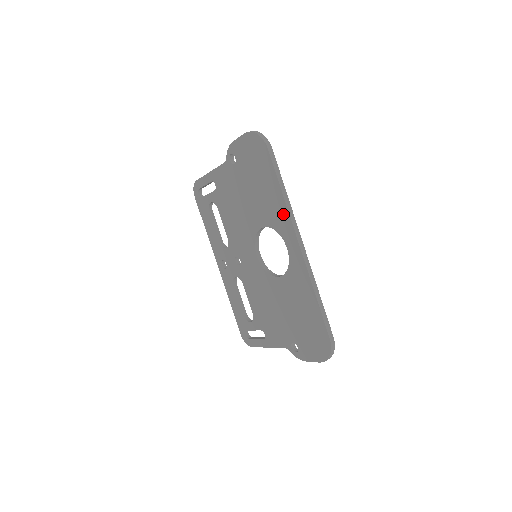
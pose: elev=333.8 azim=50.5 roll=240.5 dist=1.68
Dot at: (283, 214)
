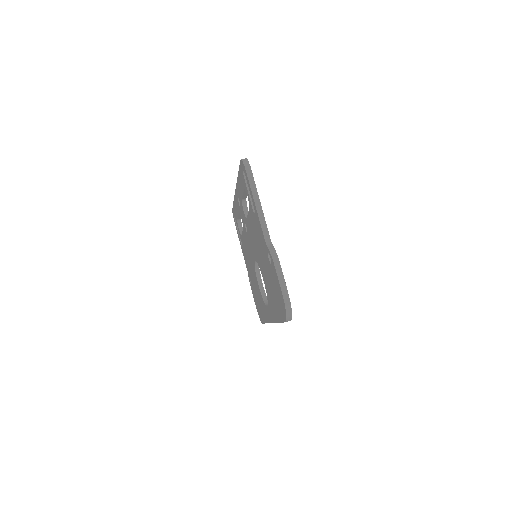
Dot at: (273, 315)
